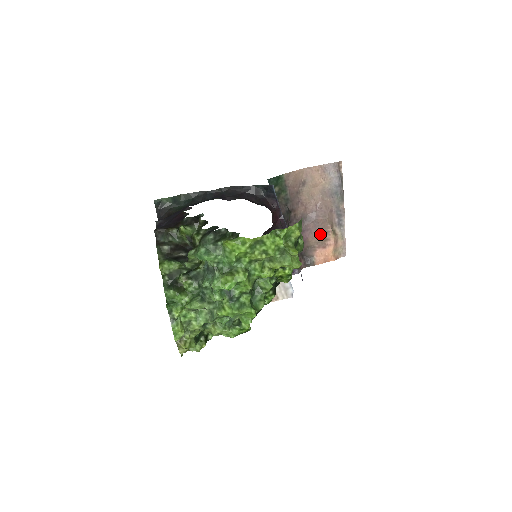
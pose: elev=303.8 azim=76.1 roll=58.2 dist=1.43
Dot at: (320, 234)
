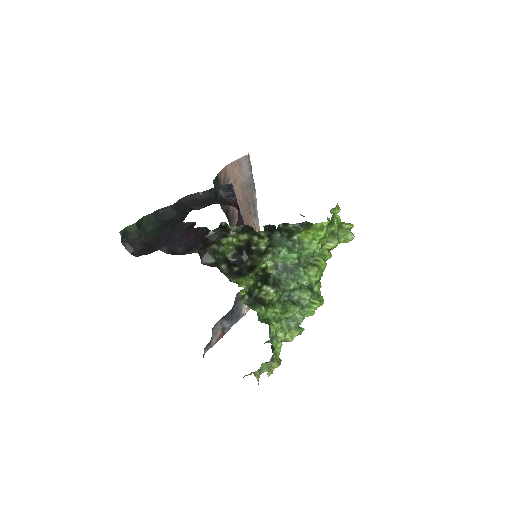
Dot at: occluded
